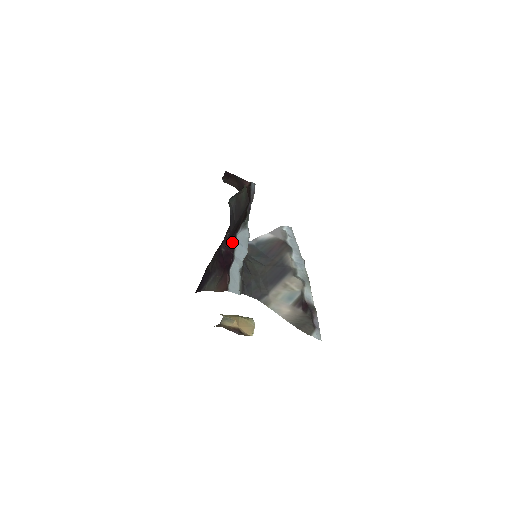
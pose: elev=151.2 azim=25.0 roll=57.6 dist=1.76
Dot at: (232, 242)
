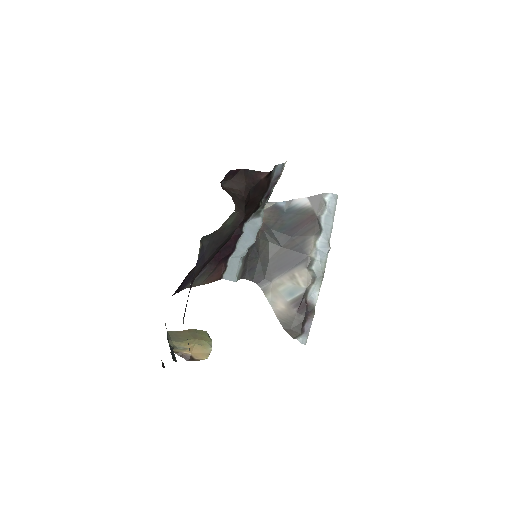
Dot at: (235, 234)
